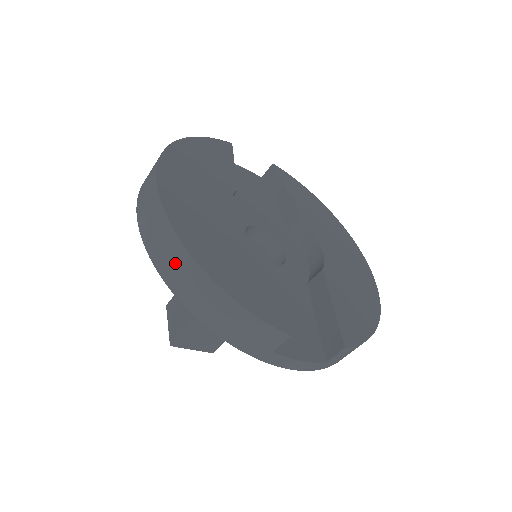
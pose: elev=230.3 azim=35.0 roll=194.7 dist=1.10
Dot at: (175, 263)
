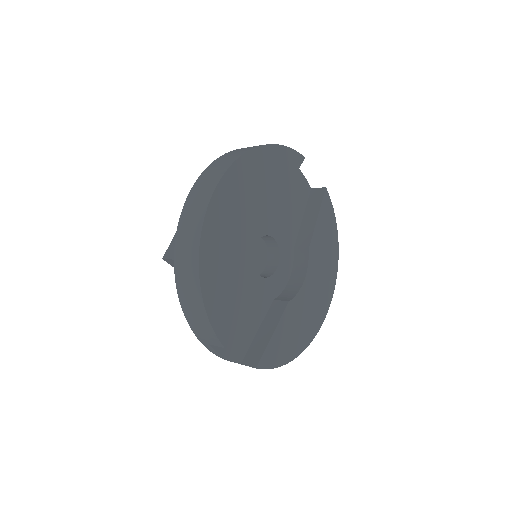
Dot at: (187, 257)
